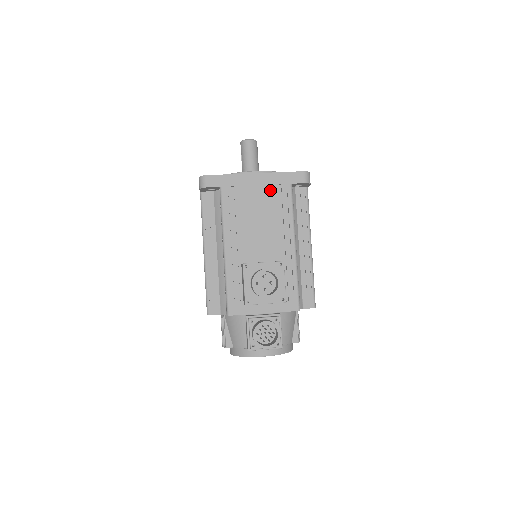
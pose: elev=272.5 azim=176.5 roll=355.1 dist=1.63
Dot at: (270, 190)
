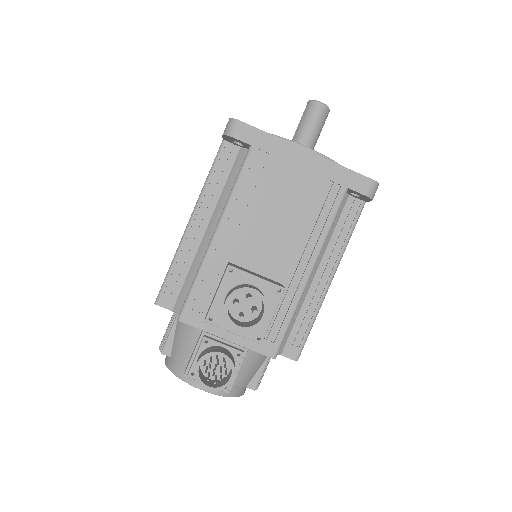
Dot at: (315, 182)
